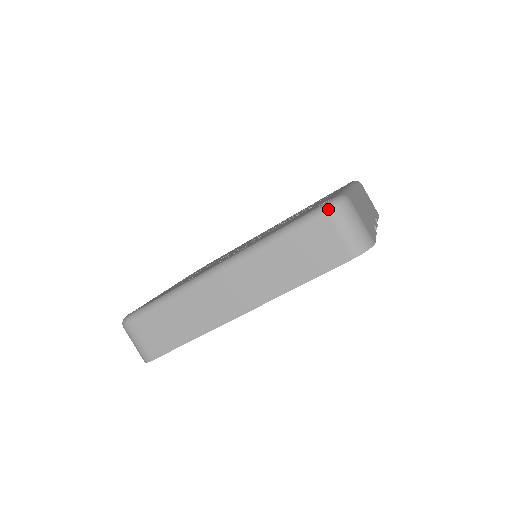
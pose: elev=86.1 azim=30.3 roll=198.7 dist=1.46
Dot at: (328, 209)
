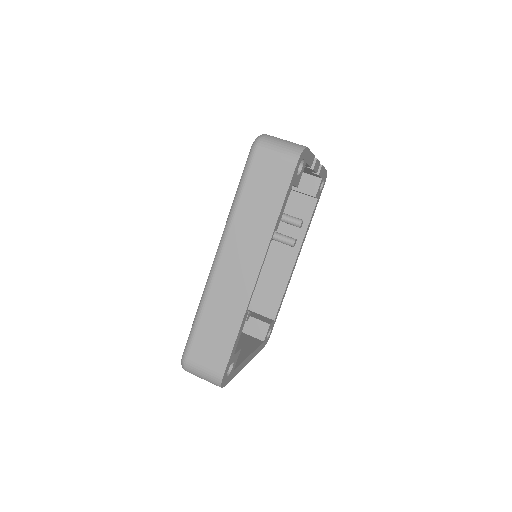
Dot at: (254, 147)
